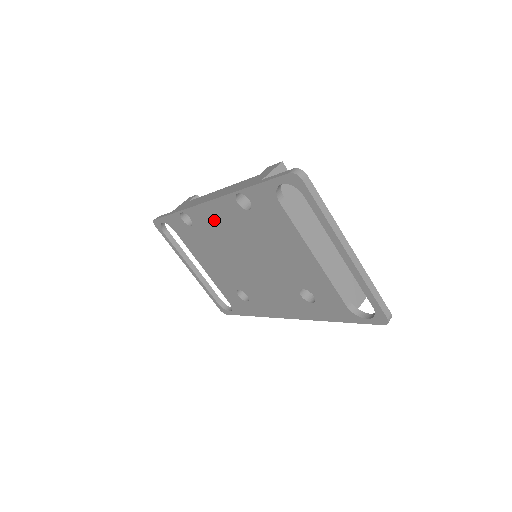
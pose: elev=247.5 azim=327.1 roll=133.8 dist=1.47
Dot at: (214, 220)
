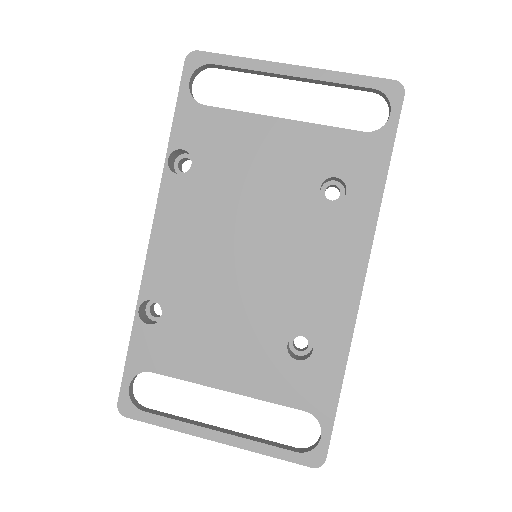
Dot at: (175, 249)
